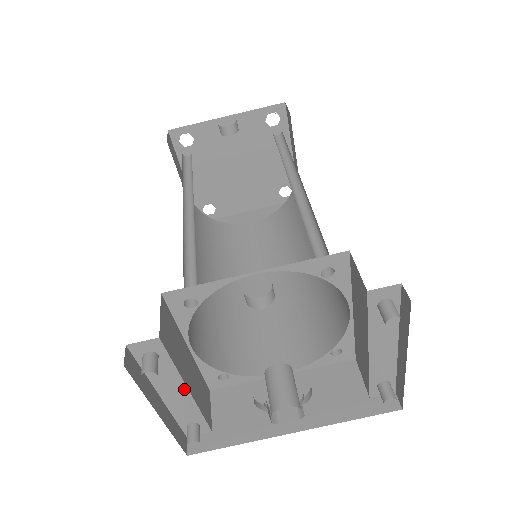
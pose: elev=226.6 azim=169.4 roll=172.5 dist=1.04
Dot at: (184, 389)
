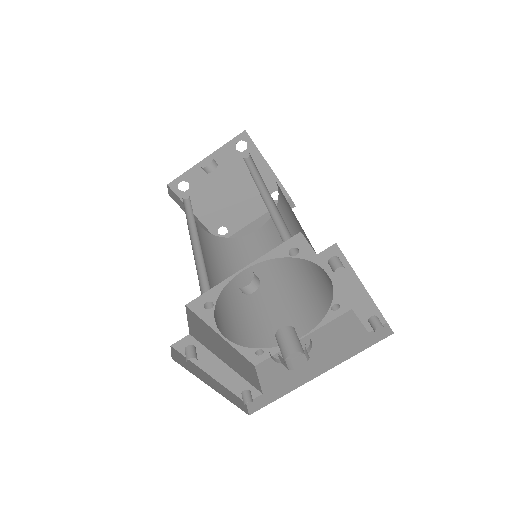
Dot at: (225, 366)
